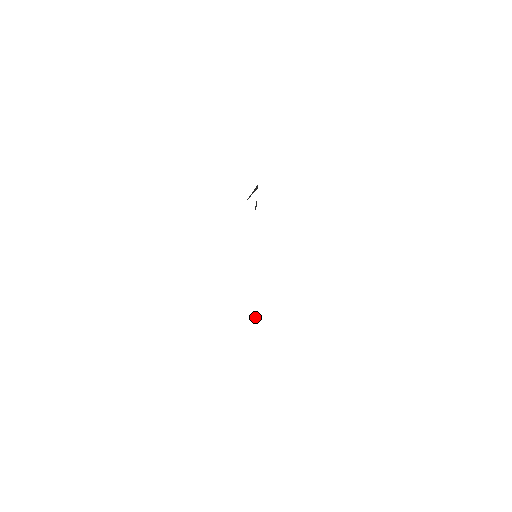
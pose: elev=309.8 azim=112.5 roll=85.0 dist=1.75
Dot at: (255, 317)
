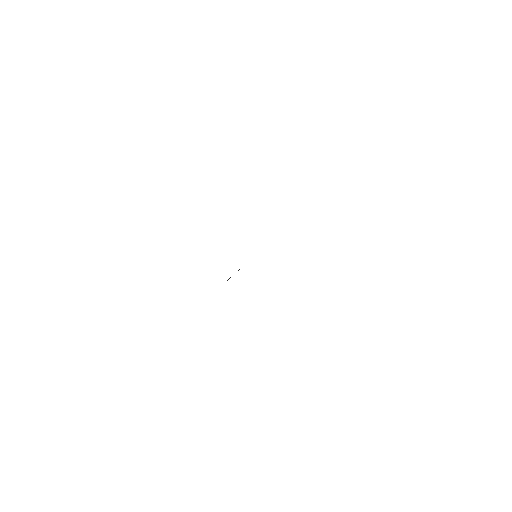
Dot at: occluded
